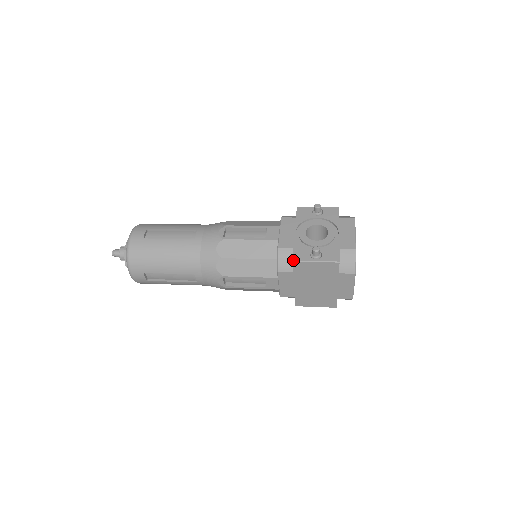
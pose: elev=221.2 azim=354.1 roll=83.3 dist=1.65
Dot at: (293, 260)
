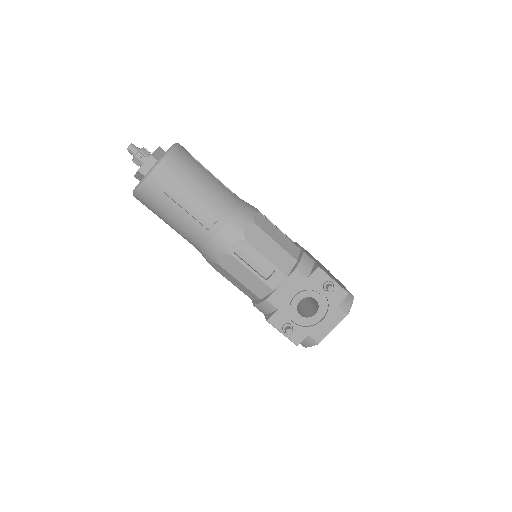
Dot at: (267, 321)
